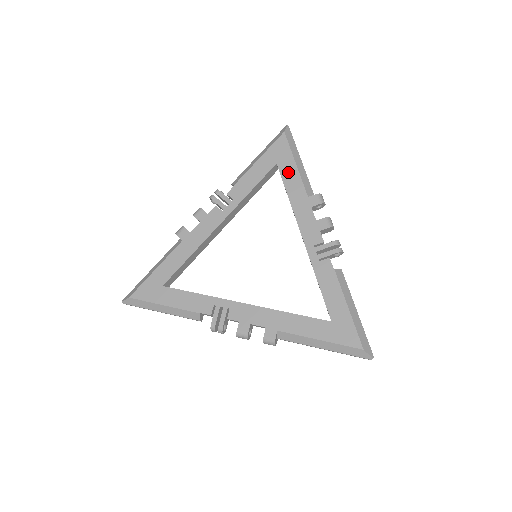
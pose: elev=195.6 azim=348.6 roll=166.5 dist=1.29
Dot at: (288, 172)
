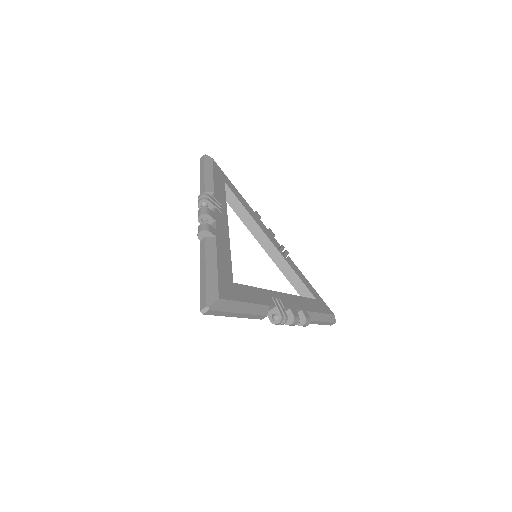
Dot at: (234, 190)
